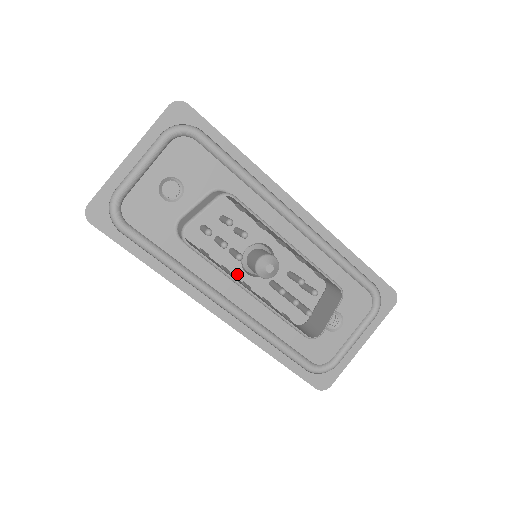
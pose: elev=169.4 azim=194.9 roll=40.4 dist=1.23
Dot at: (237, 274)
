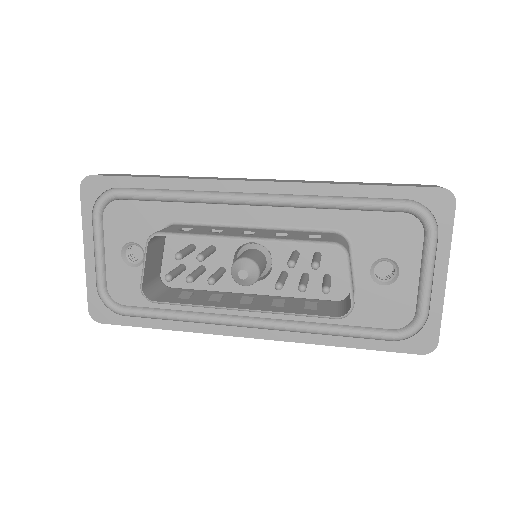
Dot at: (243, 288)
